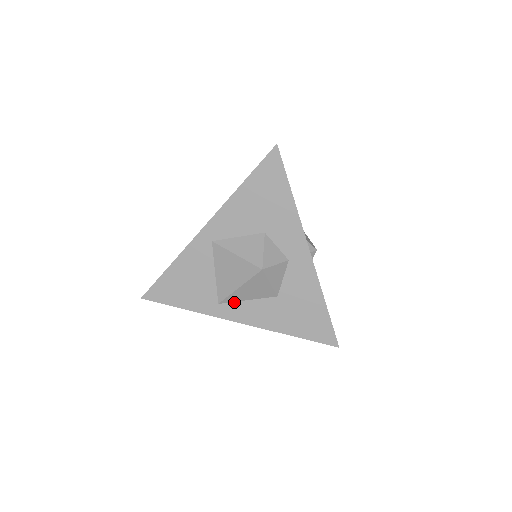
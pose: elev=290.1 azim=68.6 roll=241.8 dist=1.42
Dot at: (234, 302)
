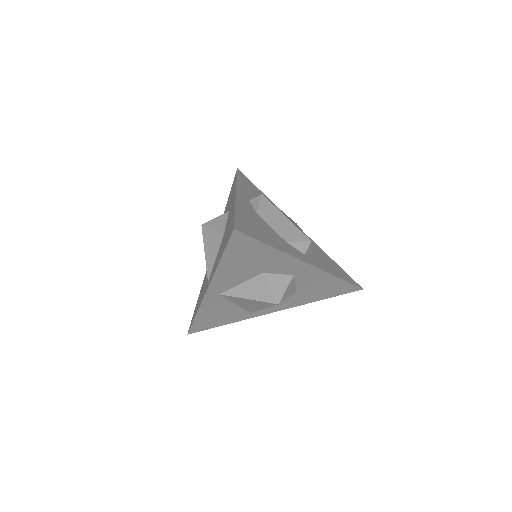
Dot at: occluded
